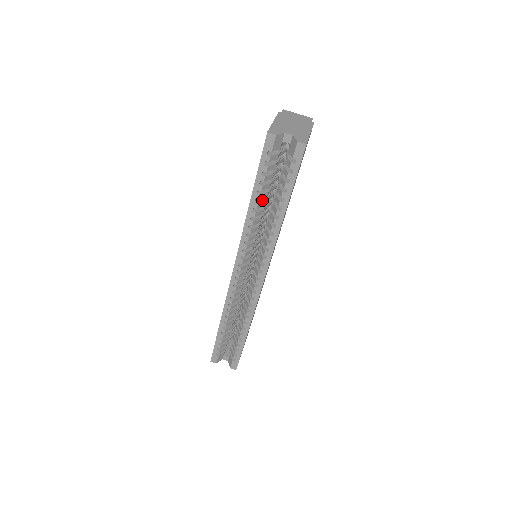
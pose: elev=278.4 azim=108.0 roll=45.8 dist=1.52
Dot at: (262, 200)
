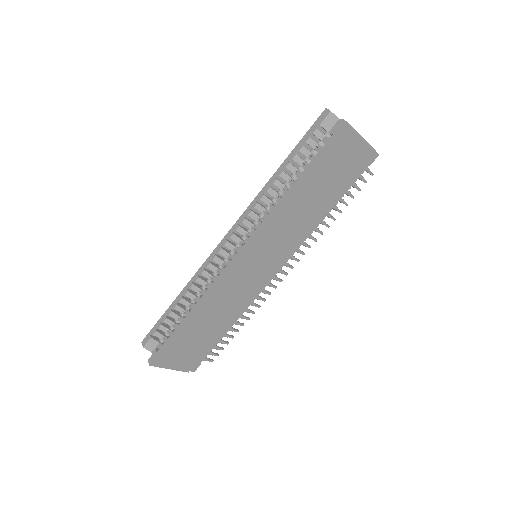
Dot at: occluded
